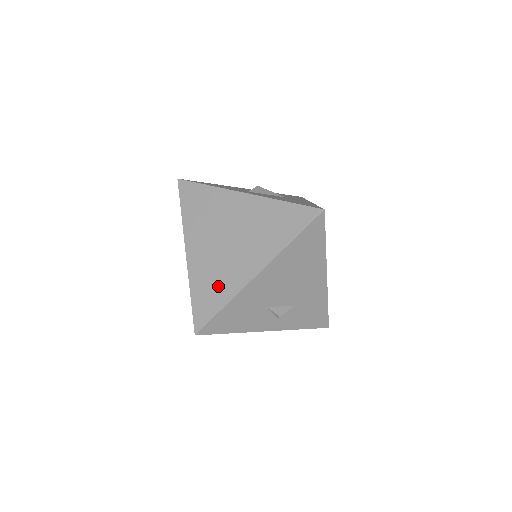
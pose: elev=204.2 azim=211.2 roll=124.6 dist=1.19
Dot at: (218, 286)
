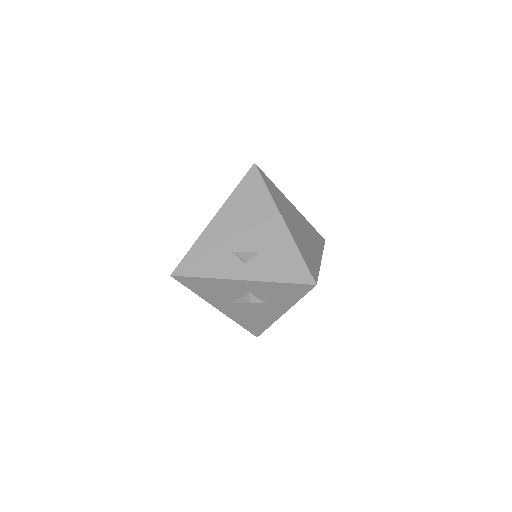
Dot at: occluded
